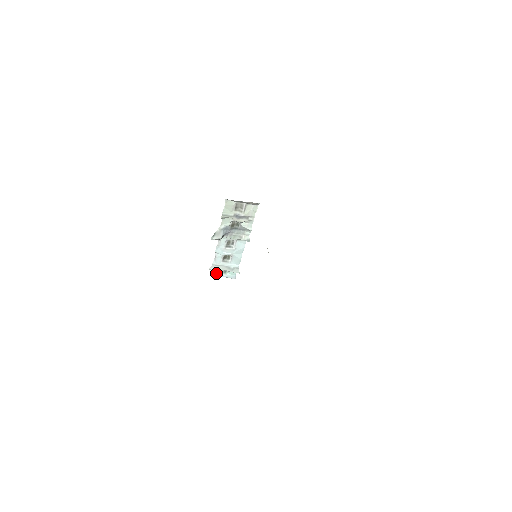
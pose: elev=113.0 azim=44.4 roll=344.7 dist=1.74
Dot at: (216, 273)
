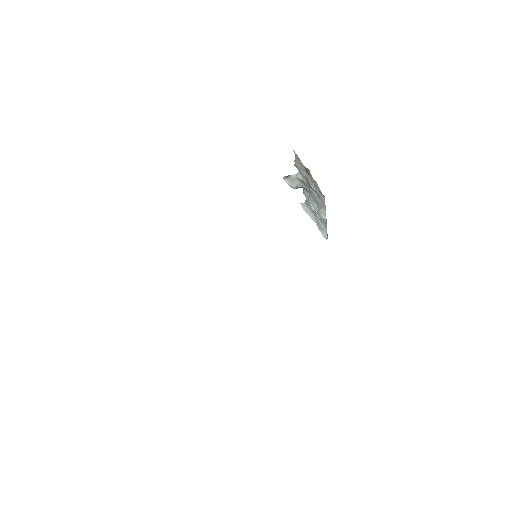
Dot at: occluded
